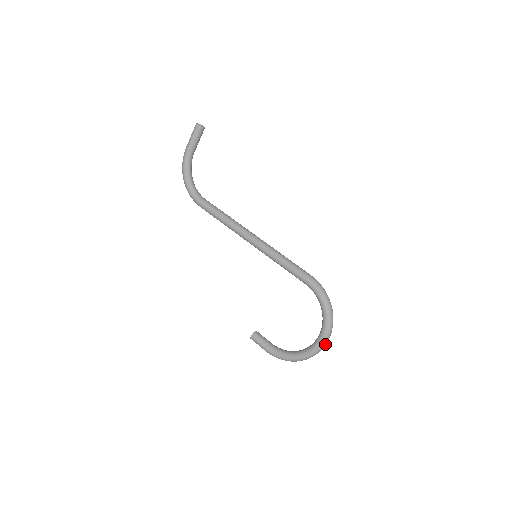
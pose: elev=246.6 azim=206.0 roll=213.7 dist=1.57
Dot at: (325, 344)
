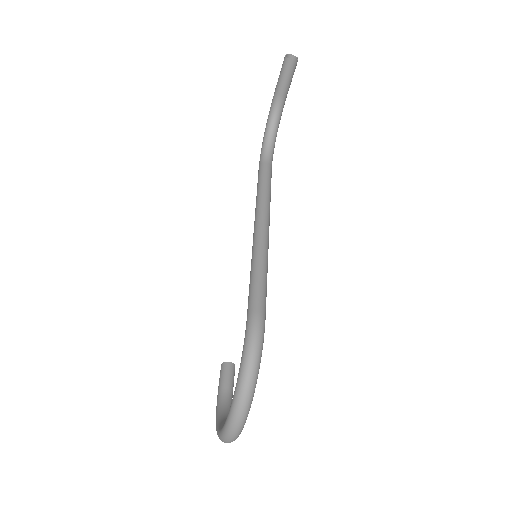
Dot at: (230, 435)
